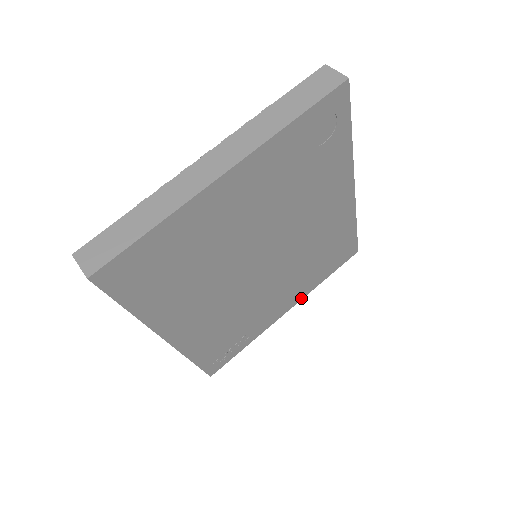
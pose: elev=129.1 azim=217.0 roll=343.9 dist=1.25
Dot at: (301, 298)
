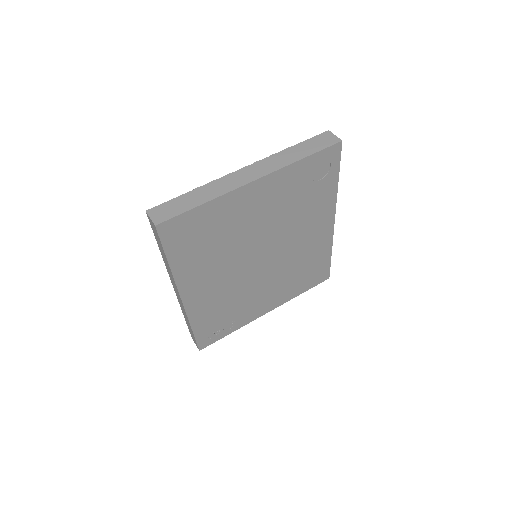
Dot at: (280, 304)
